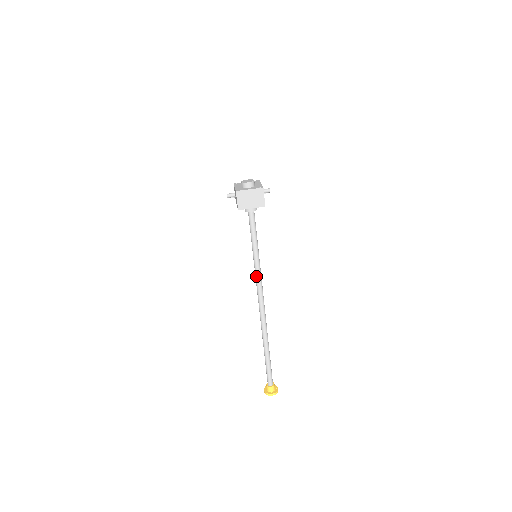
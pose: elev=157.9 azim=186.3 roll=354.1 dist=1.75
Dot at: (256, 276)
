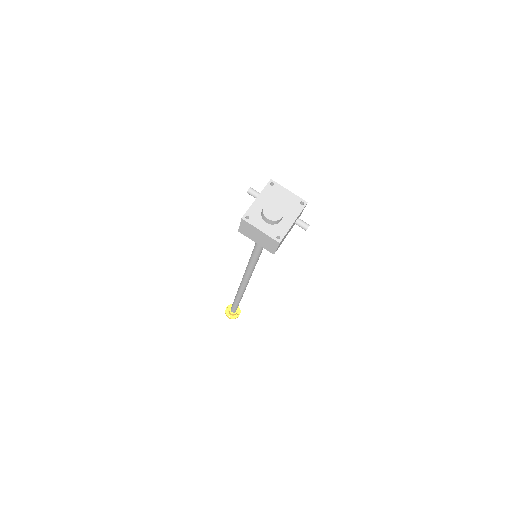
Dot at: (247, 267)
